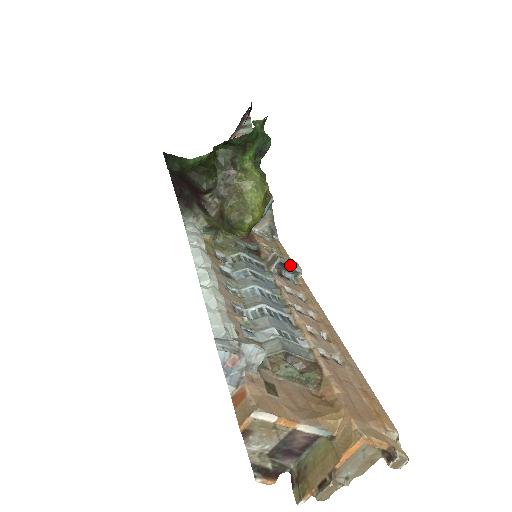
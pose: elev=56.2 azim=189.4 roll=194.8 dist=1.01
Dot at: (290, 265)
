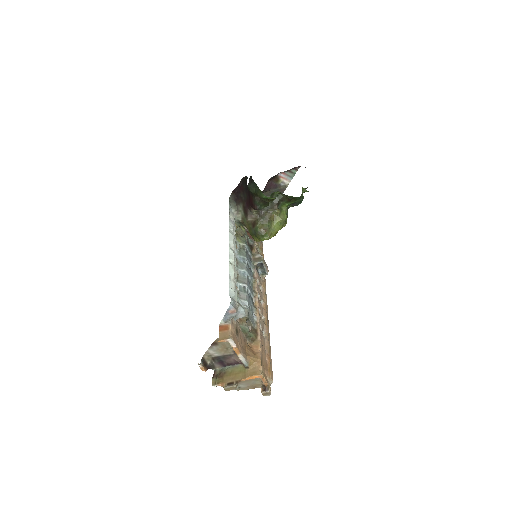
Dot at: (265, 267)
